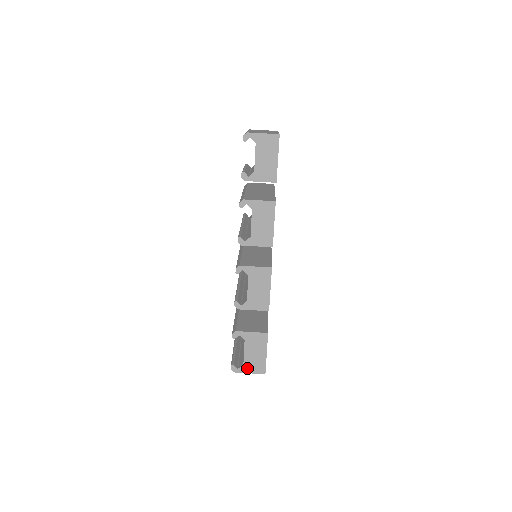
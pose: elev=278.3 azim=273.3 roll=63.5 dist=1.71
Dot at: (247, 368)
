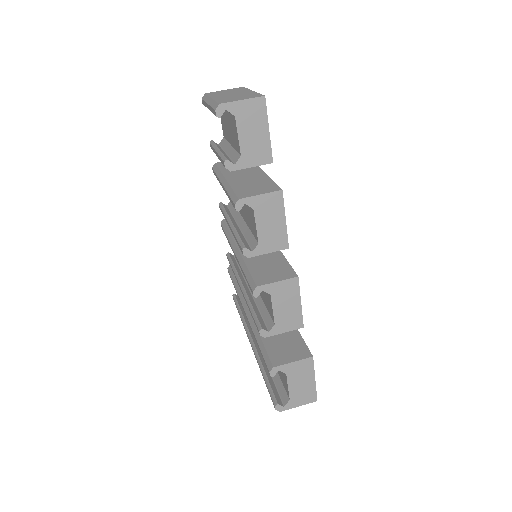
Dot at: (295, 402)
